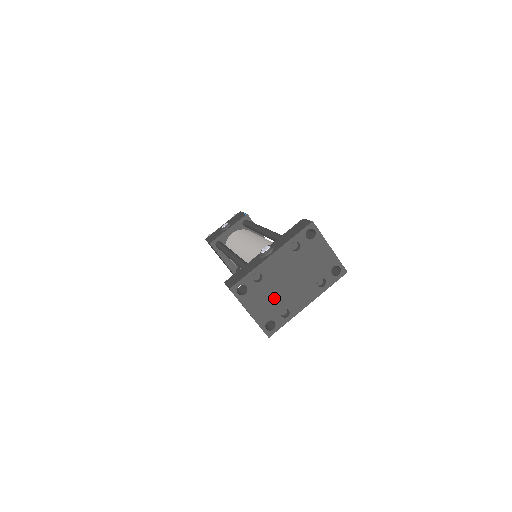
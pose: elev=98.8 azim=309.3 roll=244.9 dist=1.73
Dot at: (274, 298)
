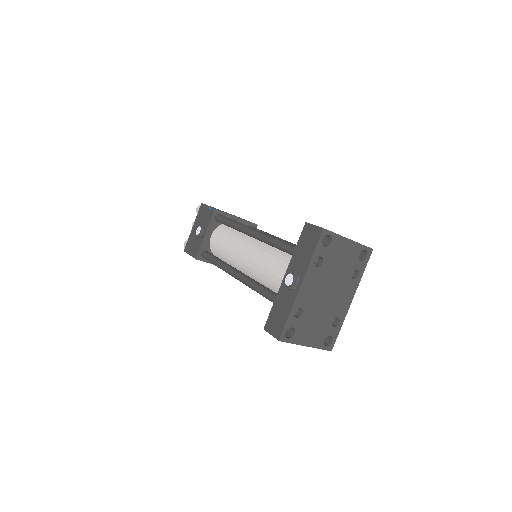
Dot at: (321, 318)
